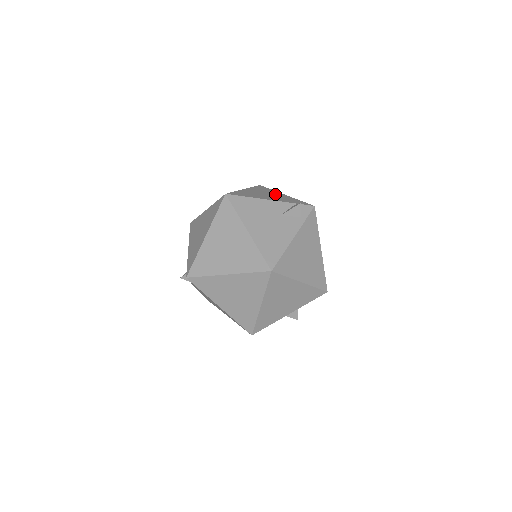
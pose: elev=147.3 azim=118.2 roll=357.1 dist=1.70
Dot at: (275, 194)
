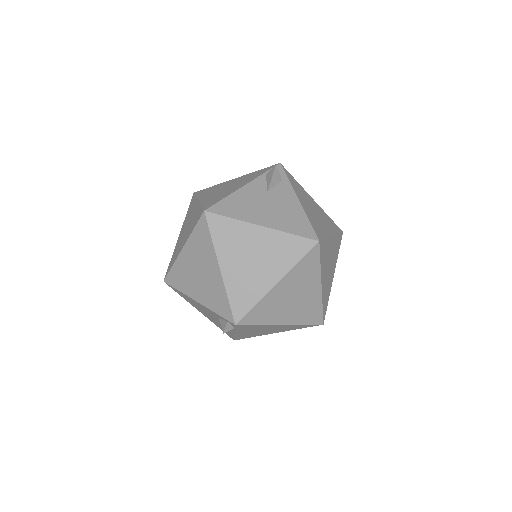
Dot at: (229, 183)
